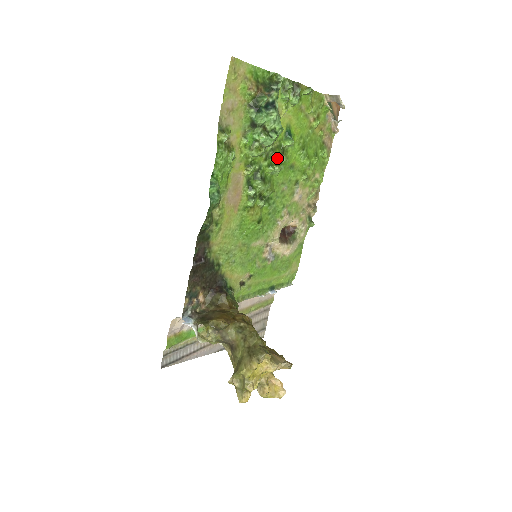
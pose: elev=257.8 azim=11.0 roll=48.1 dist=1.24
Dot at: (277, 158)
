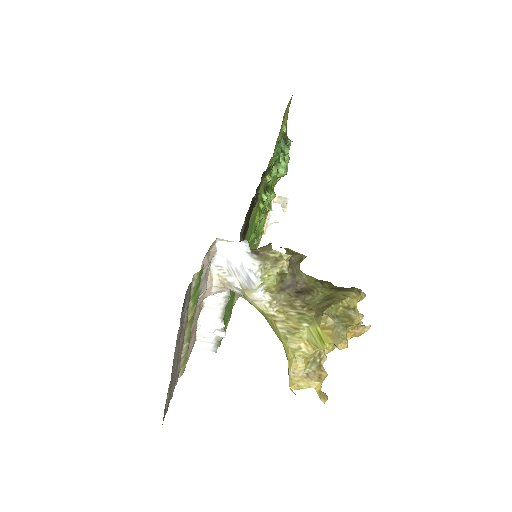
Dot at: (270, 195)
